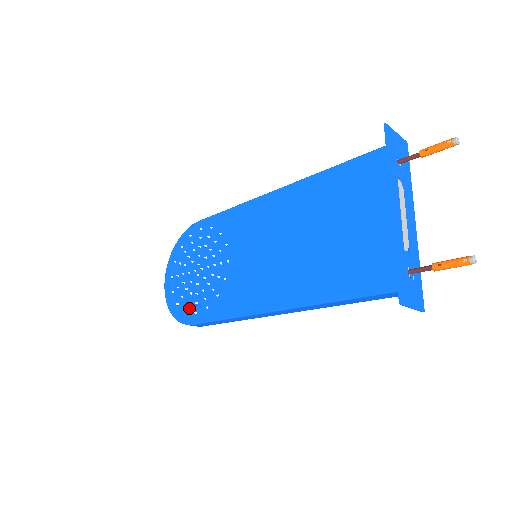
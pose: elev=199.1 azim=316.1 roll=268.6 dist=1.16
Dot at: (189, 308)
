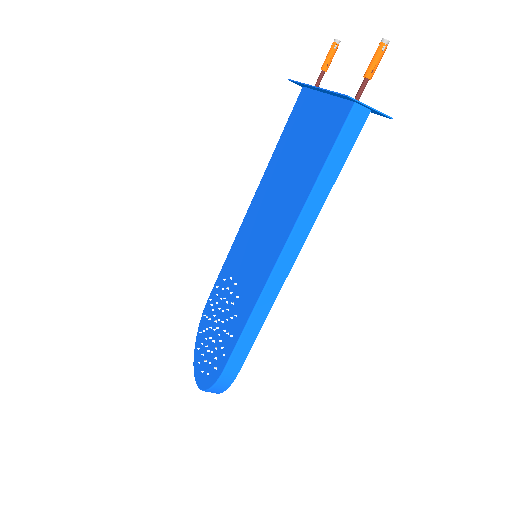
Dot at: (218, 361)
